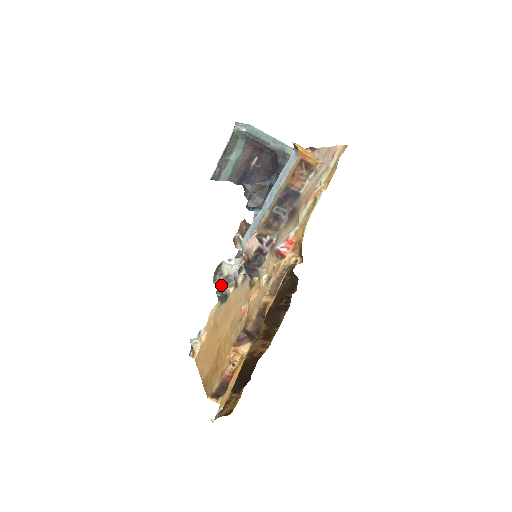
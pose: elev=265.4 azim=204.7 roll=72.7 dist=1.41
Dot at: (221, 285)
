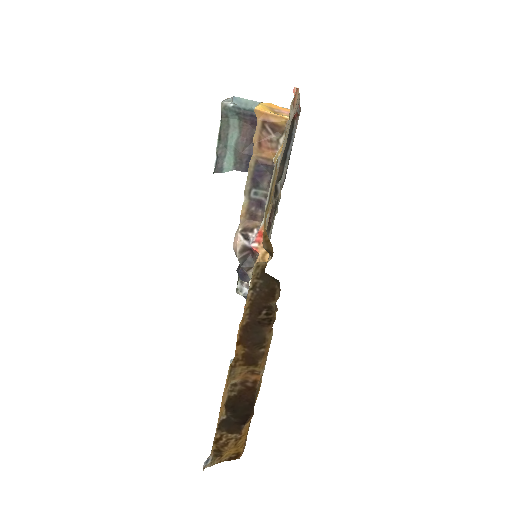
Dot at: occluded
